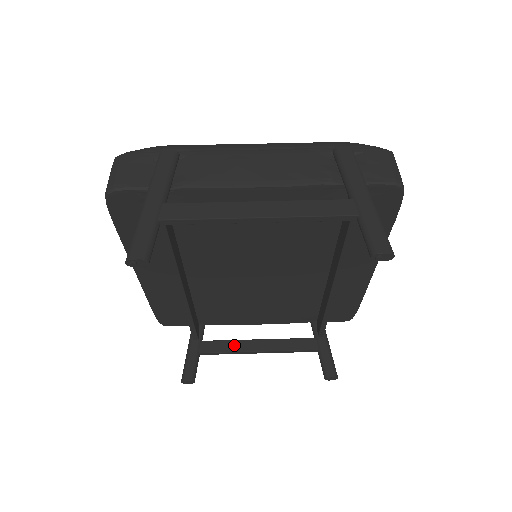
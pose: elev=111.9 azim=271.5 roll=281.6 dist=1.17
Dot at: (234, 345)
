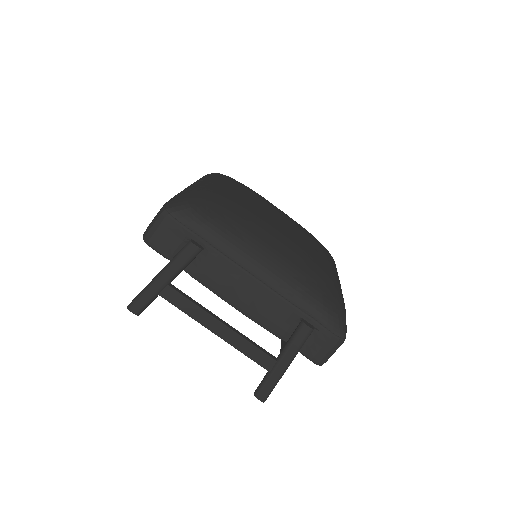
Dot at: occluded
